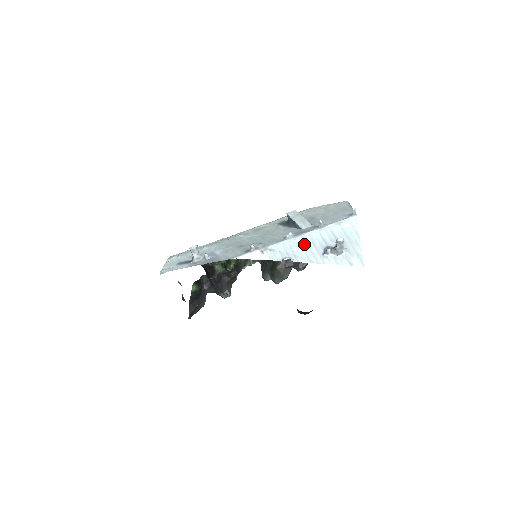
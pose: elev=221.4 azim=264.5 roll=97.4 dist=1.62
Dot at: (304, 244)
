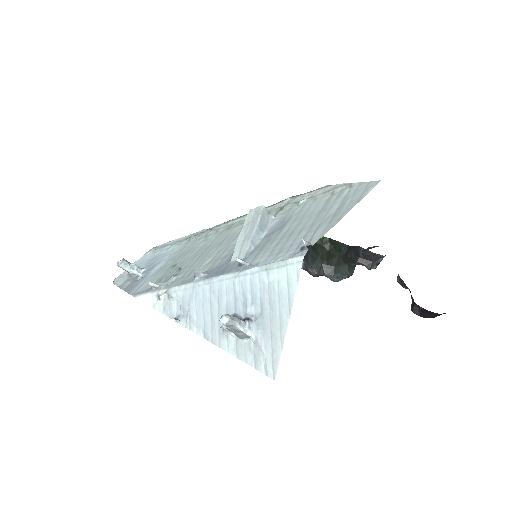
Dot at: (206, 299)
